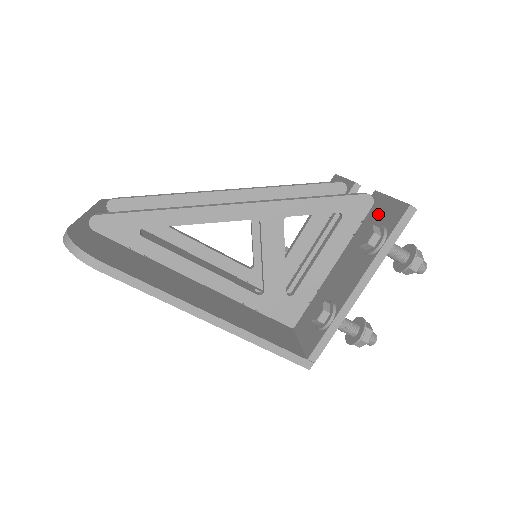
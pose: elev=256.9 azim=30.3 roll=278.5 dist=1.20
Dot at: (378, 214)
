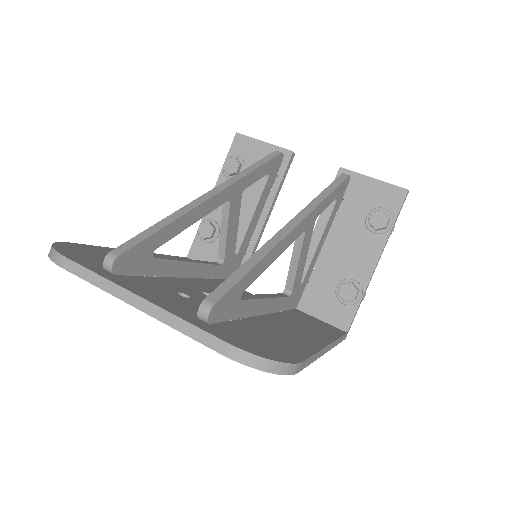
Dot at: (365, 194)
